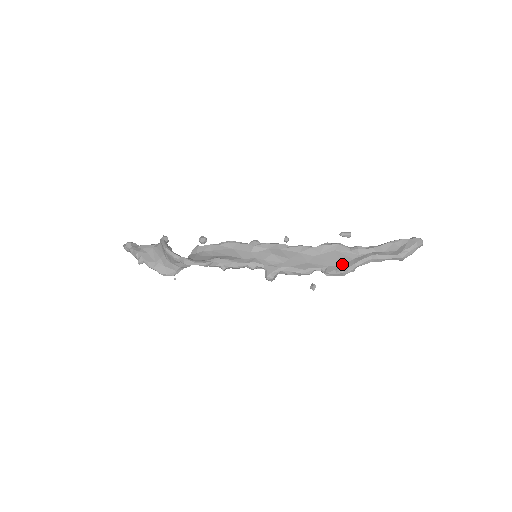
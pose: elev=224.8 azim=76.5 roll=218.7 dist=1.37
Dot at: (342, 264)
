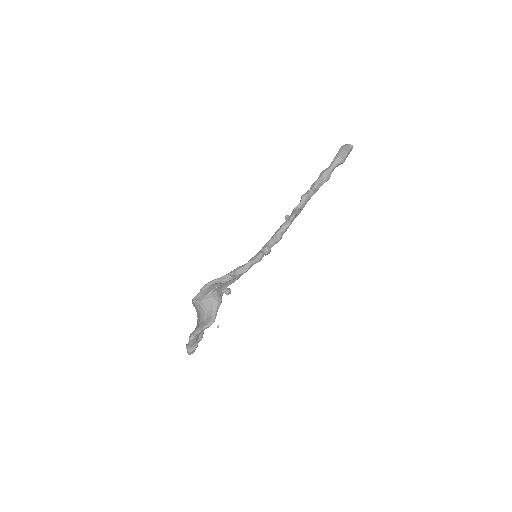
Dot at: occluded
